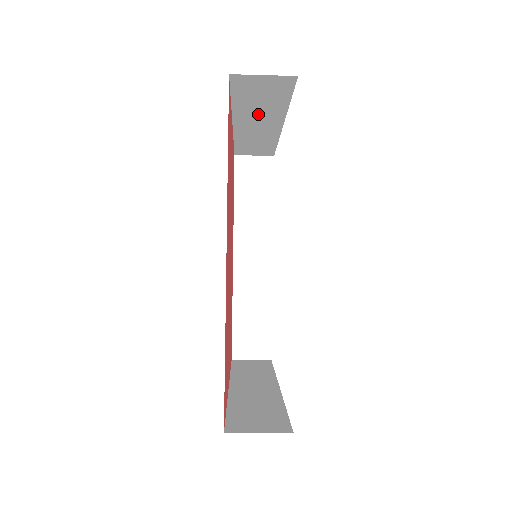
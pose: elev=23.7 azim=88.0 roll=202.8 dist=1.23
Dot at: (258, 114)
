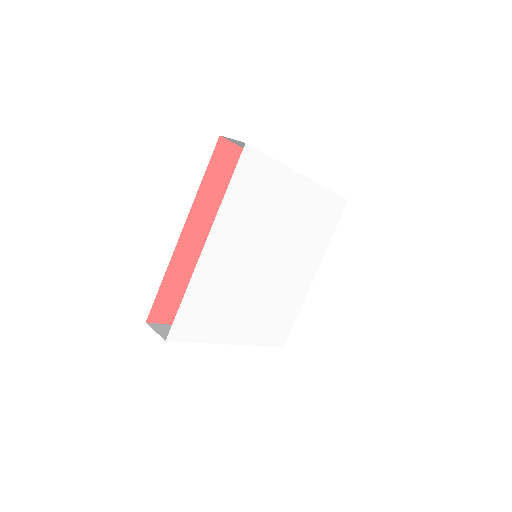
Dot at: occluded
